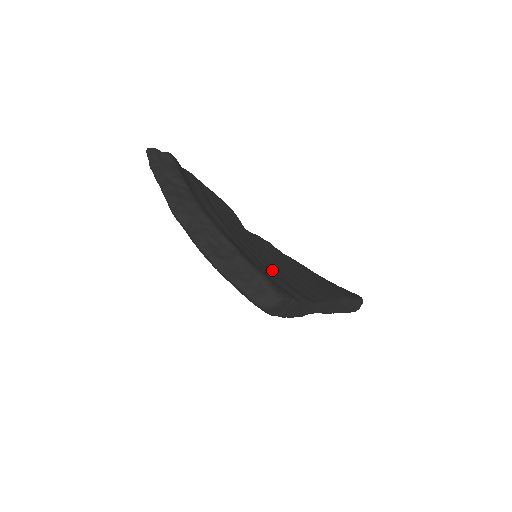
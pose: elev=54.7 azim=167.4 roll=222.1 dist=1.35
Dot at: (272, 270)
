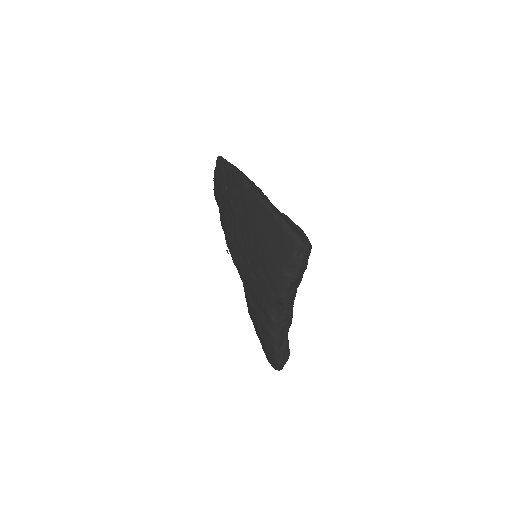
Dot at: occluded
